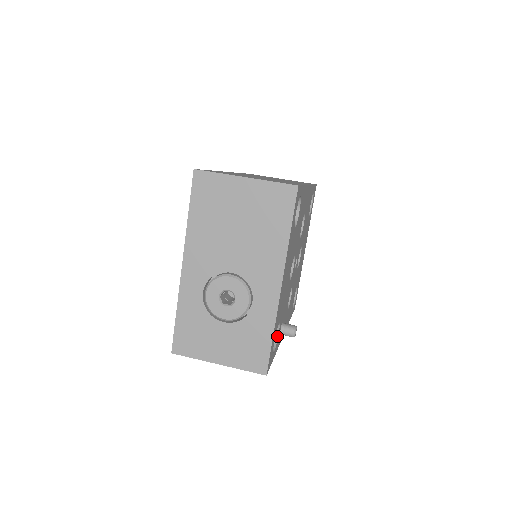
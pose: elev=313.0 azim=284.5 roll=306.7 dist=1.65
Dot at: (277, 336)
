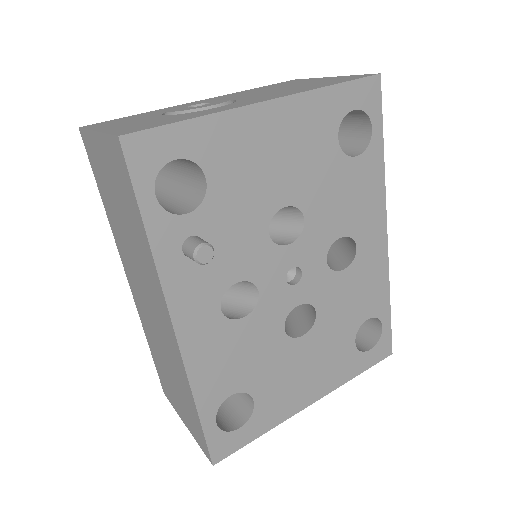
Dot at: (182, 214)
